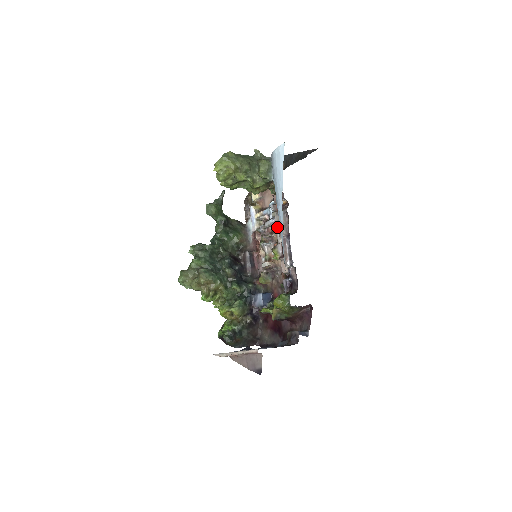
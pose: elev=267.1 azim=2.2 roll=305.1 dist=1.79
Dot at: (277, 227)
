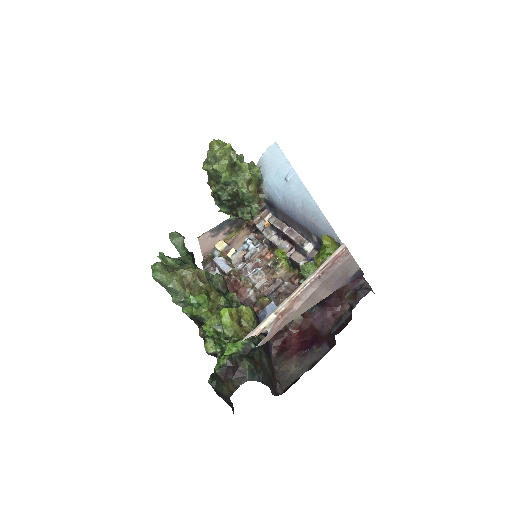
Dot at: (275, 226)
